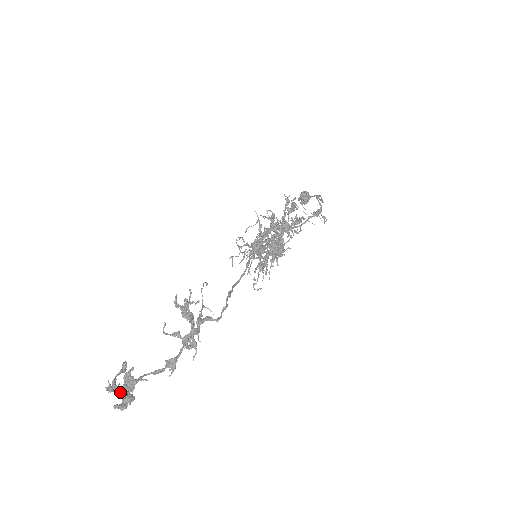
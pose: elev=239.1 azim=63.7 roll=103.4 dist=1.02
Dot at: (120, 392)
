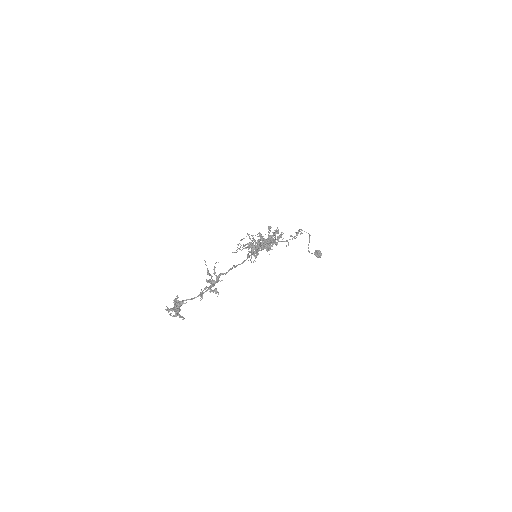
Dot at: (172, 308)
